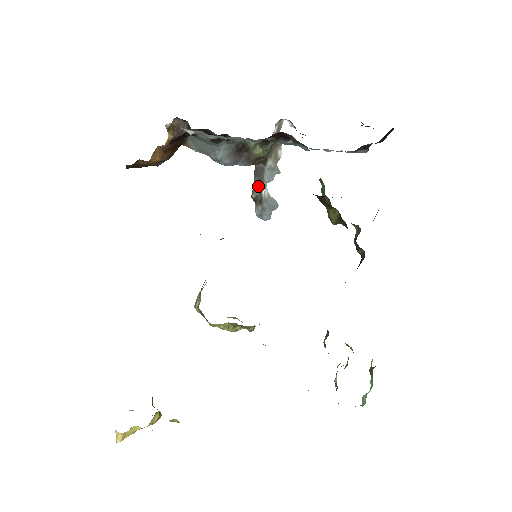
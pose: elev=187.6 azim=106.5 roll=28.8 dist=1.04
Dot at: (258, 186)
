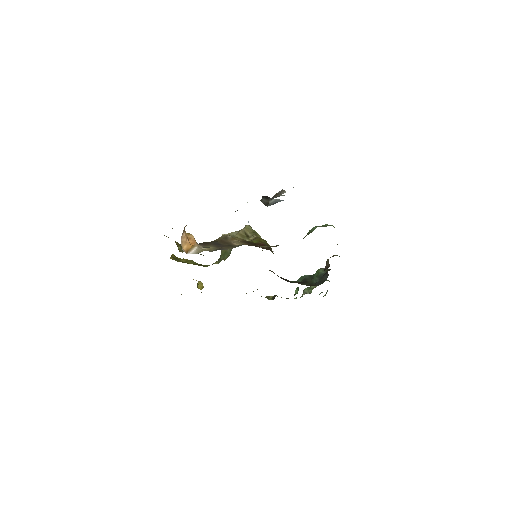
Dot at: (265, 201)
